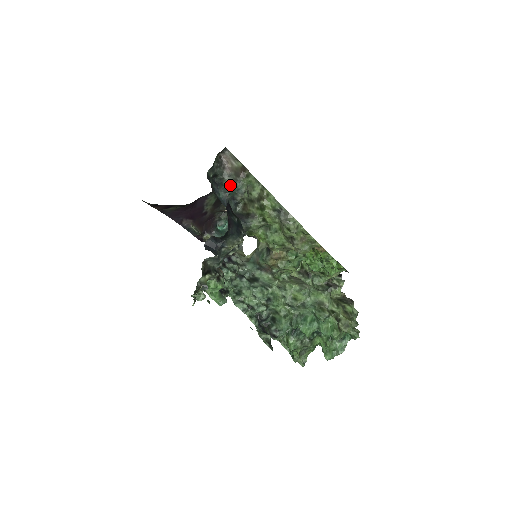
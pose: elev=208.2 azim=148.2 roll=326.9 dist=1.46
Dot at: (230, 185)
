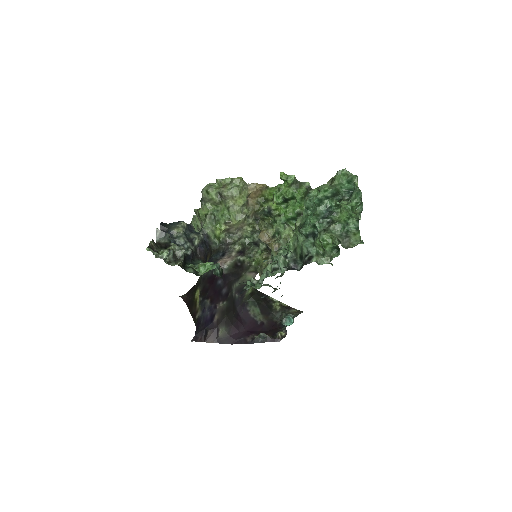
Dot at: occluded
